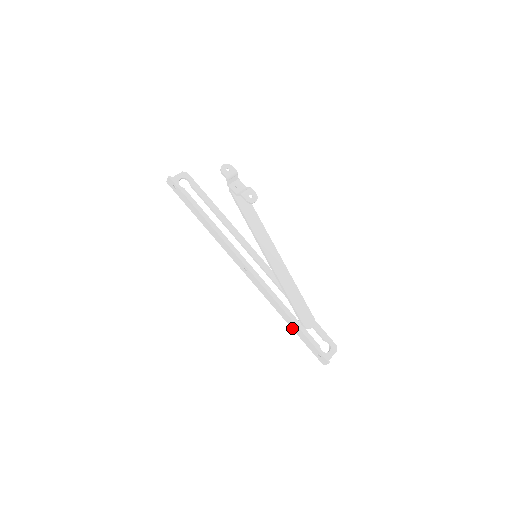
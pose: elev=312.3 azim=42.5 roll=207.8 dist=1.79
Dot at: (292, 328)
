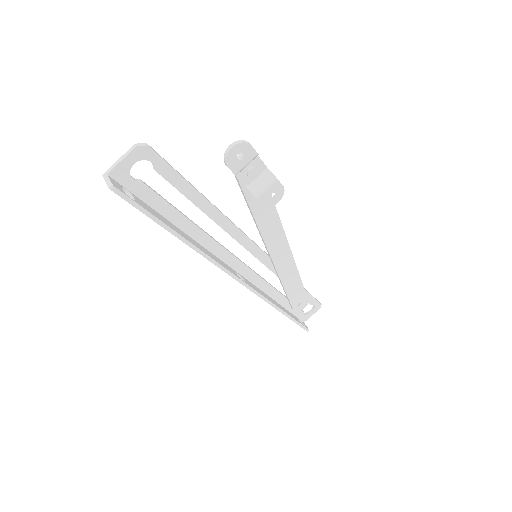
Dot at: occluded
